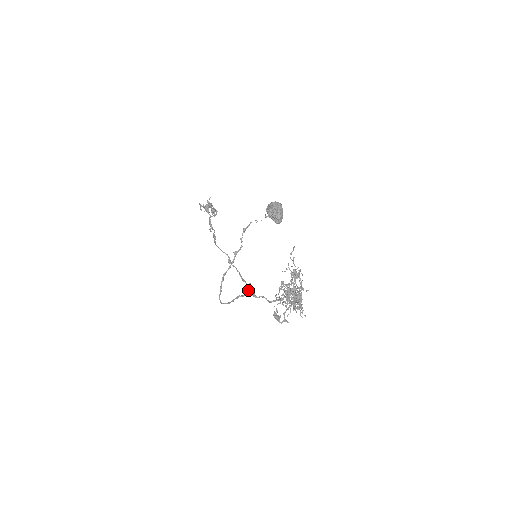
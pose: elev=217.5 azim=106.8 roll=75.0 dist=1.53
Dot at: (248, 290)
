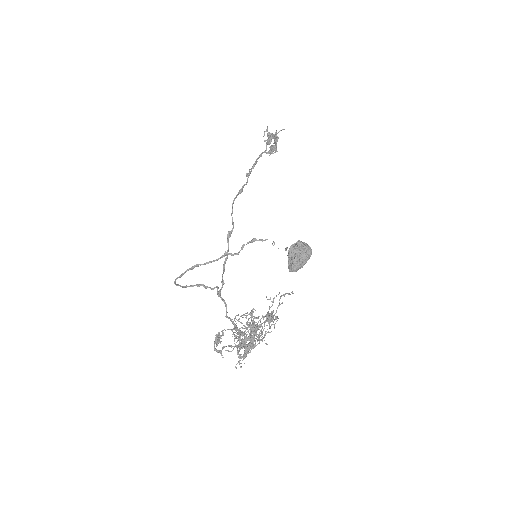
Dot at: occluded
